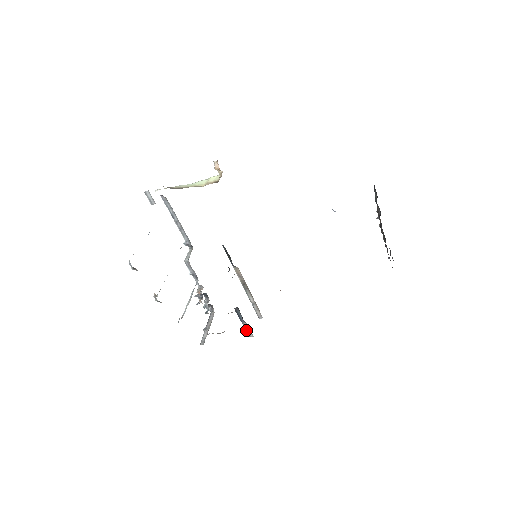
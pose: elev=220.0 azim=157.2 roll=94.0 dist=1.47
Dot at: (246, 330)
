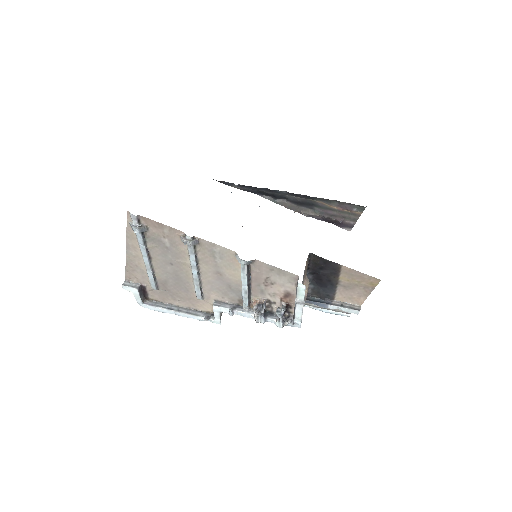
Dot at: (345, 308)
